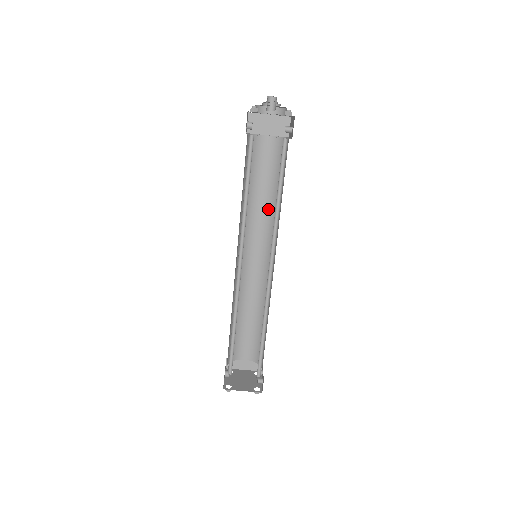
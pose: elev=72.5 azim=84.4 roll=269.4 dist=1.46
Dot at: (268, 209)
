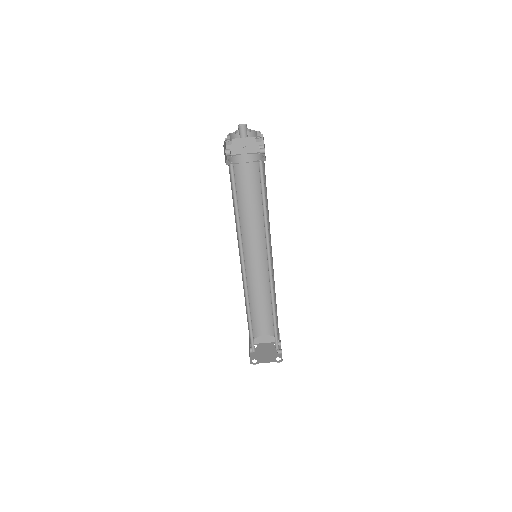
Dot at: (259, 214)
